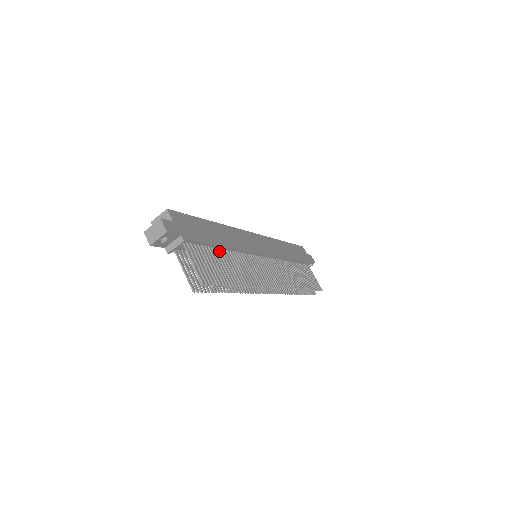
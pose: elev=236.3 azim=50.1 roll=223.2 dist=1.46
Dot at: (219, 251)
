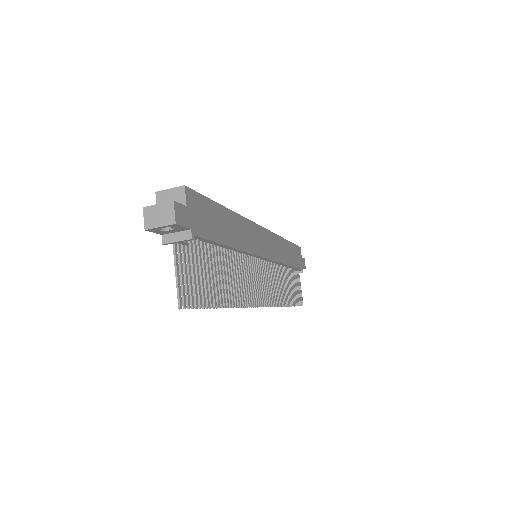
Dot at: (224, 252)
